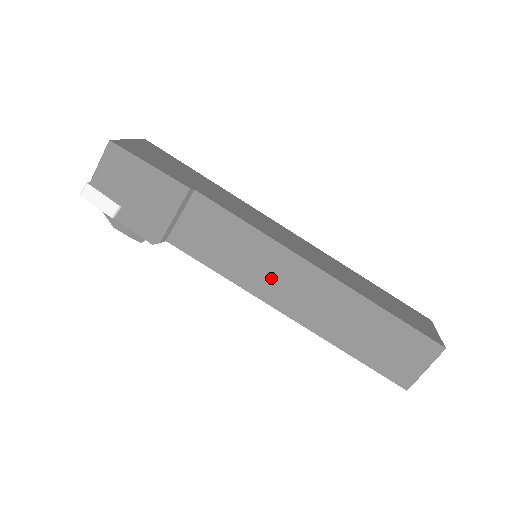
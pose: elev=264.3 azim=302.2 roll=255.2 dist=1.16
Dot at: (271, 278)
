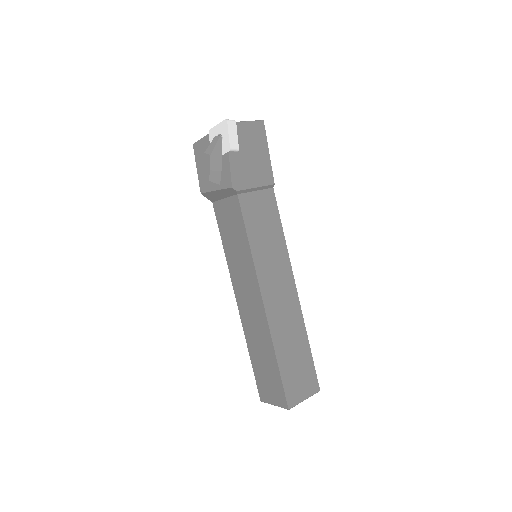
Dot at: (272, 271)
